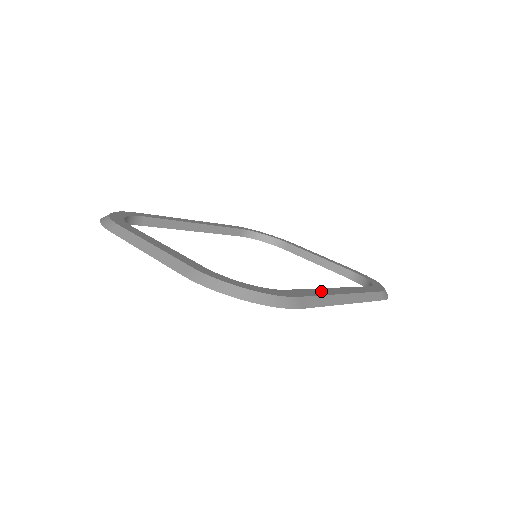
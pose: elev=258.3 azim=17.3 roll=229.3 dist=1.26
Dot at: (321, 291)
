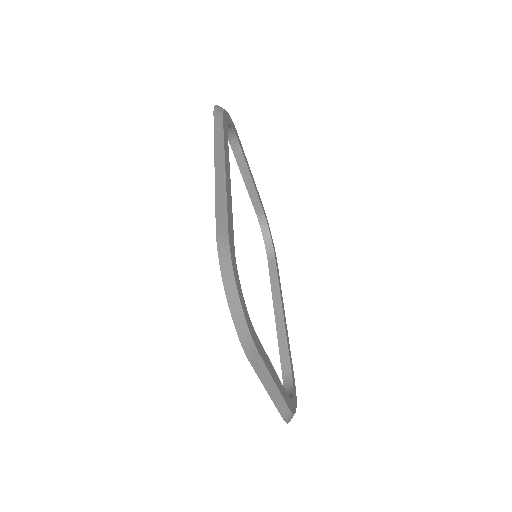
Dot at: (287, 335)
